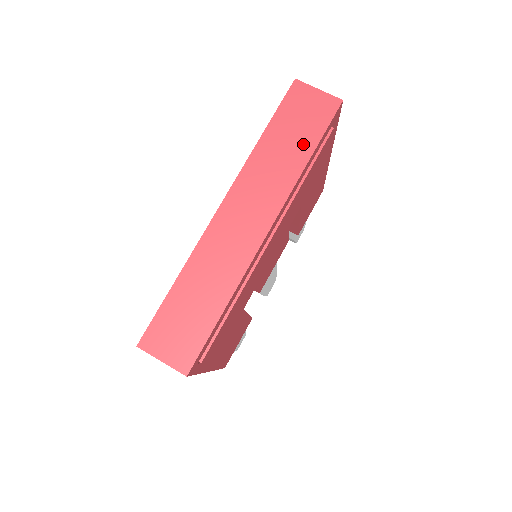
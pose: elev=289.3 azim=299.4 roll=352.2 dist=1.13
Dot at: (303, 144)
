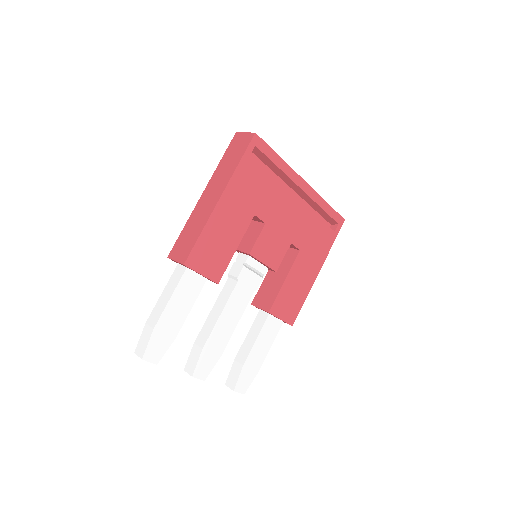
Dot at: occluded
